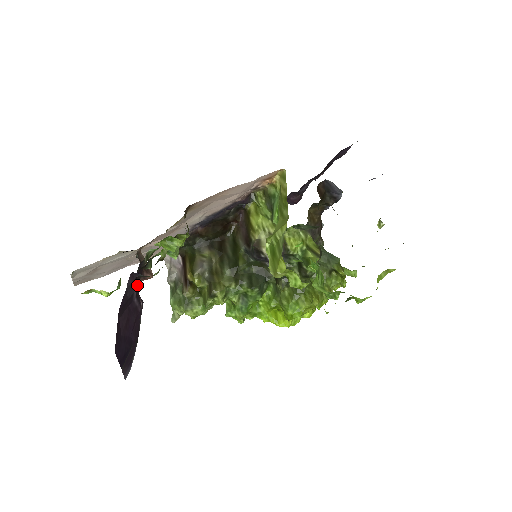
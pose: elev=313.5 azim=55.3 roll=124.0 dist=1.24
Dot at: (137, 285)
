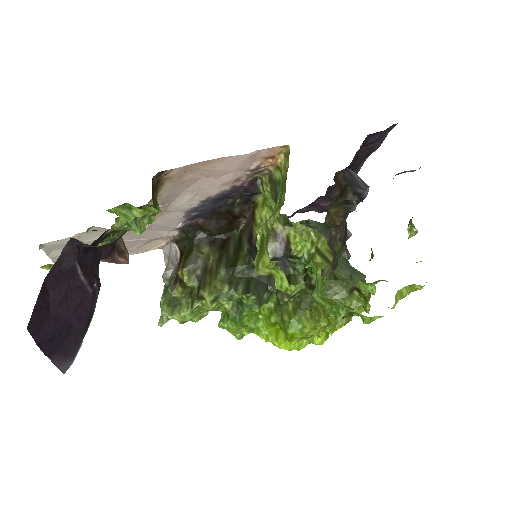
Dot at: (82, 257)
